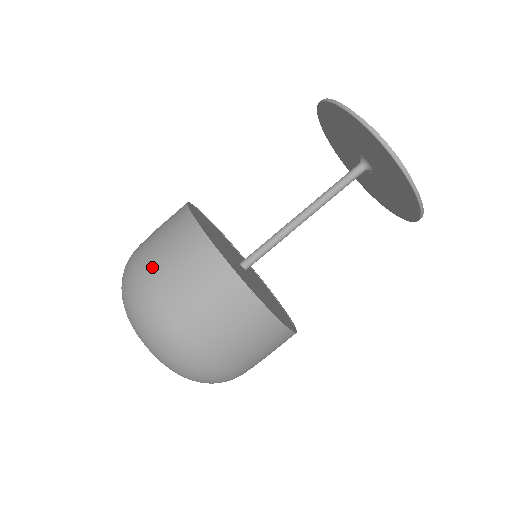
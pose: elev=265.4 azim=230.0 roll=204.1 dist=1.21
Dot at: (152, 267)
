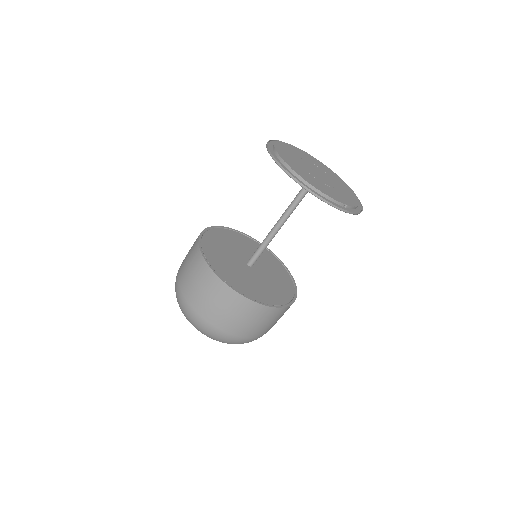
Dot at: (241, 332)
